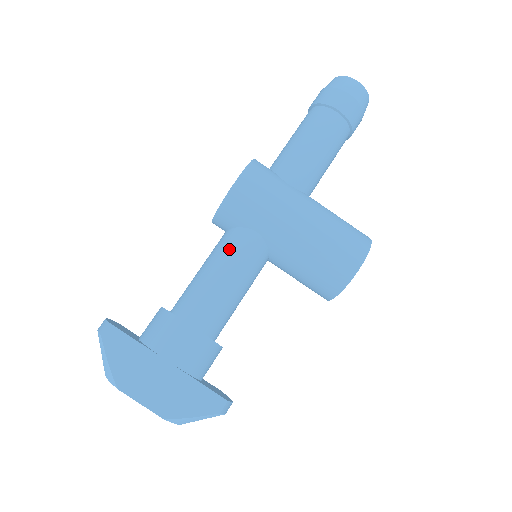
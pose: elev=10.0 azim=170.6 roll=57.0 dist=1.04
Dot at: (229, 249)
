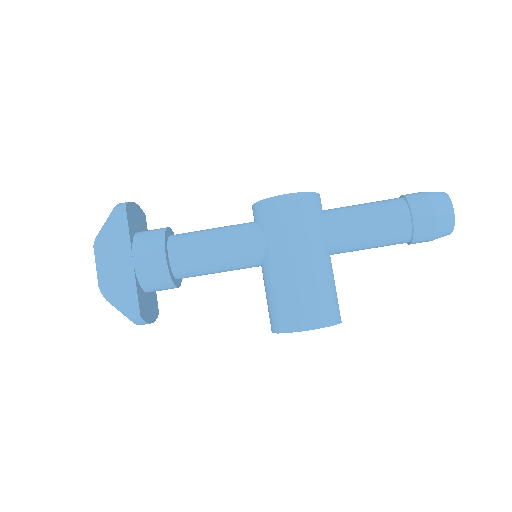
Dot at: (238, 233)
